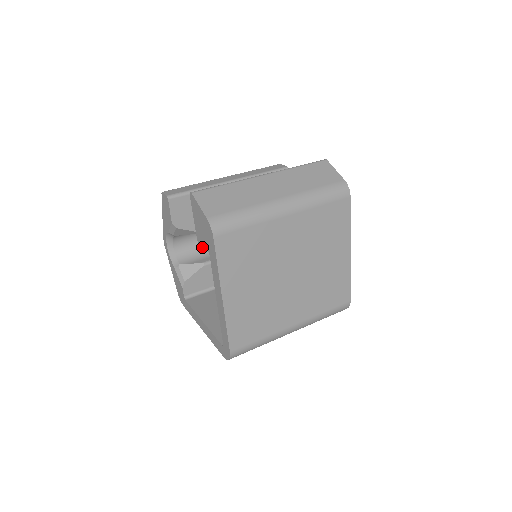
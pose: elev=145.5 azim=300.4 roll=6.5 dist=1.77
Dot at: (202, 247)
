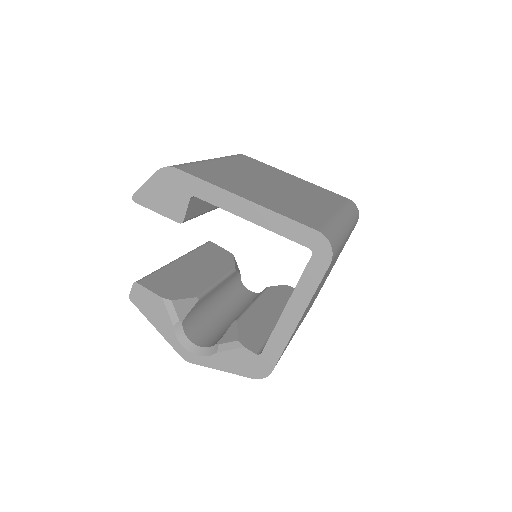
Dot at: (222, 331)
